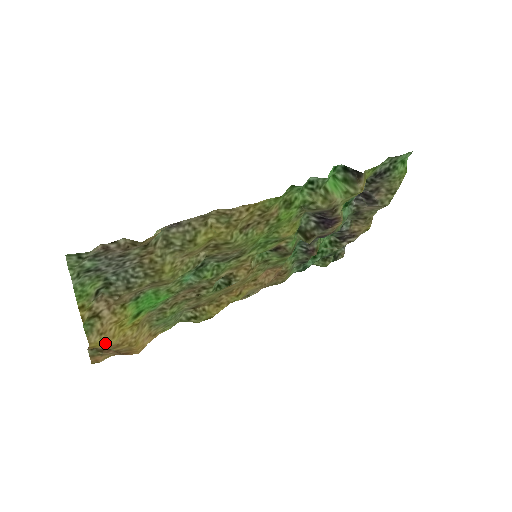
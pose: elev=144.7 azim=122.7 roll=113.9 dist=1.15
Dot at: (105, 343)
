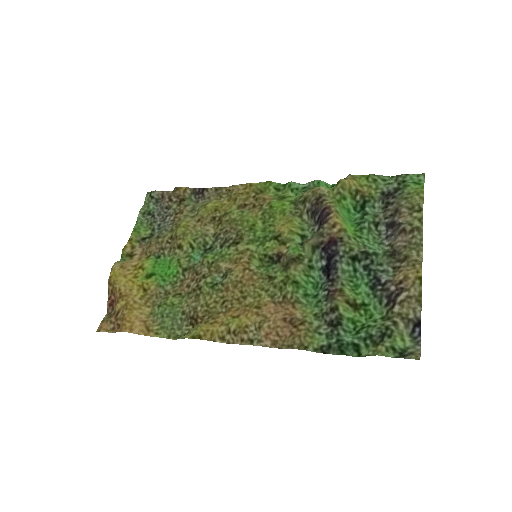
Dot at: (117, 278)
